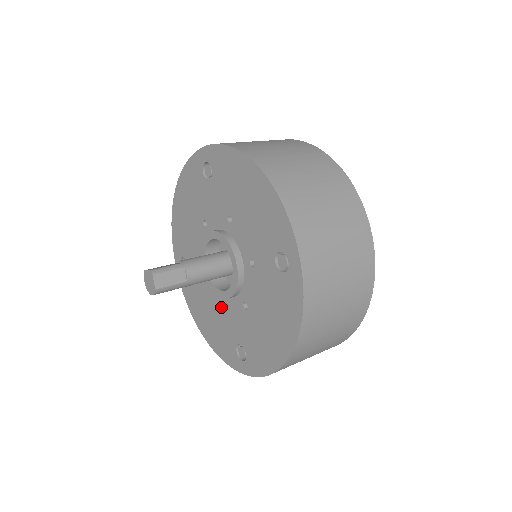
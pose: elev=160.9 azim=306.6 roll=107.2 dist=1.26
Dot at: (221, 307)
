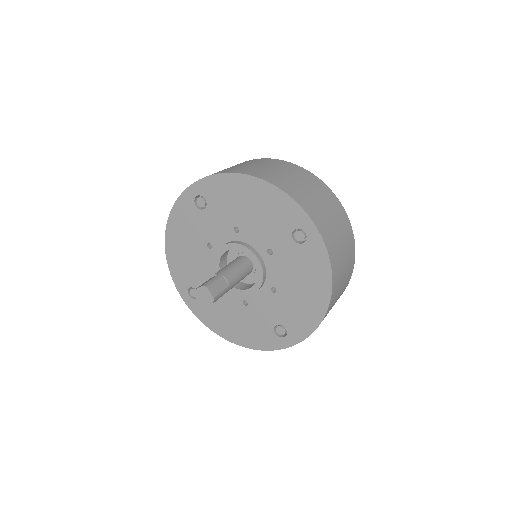
Dot at: (247, 306)
